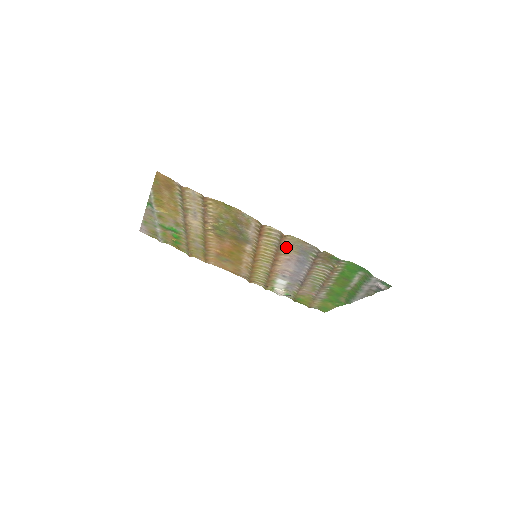
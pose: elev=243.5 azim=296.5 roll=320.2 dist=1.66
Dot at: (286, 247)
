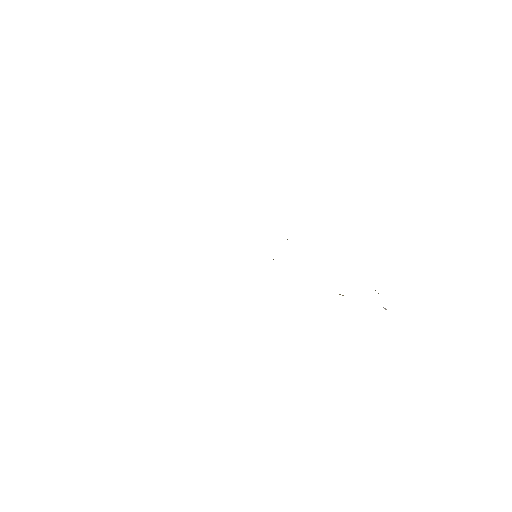
Dot at: occluded
